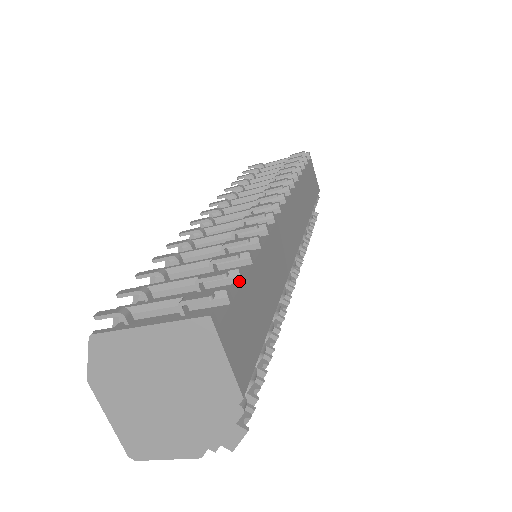
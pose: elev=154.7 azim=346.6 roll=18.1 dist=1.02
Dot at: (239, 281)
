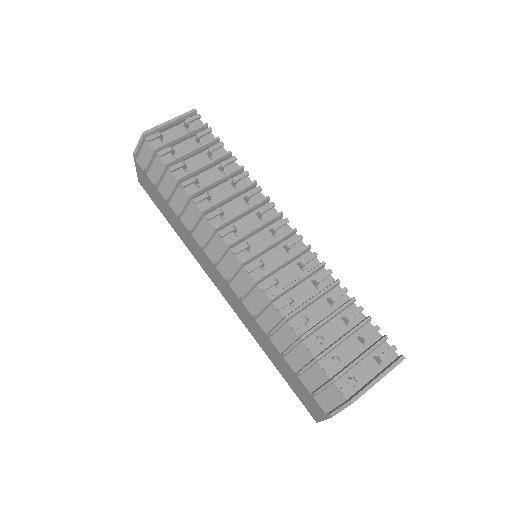
Dot at: (369, 322)
